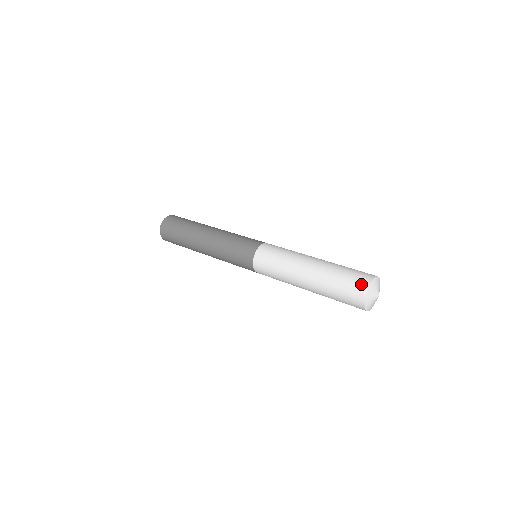
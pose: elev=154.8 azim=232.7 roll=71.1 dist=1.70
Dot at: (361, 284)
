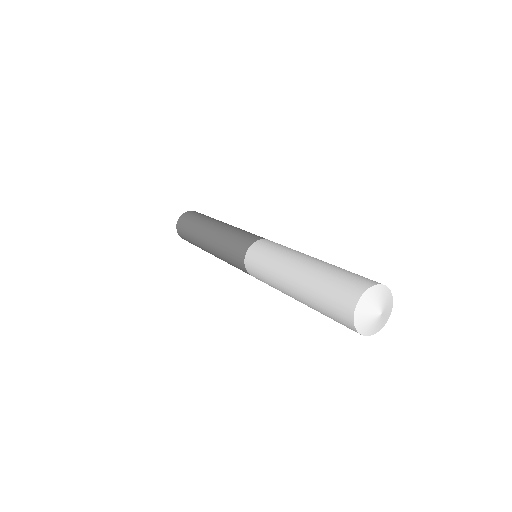
Dot at: (369, 280)
